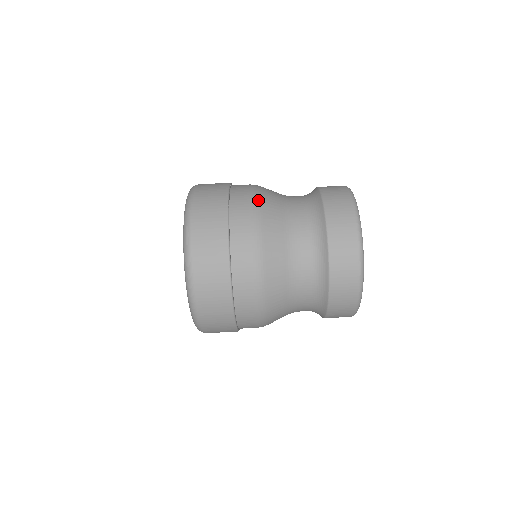
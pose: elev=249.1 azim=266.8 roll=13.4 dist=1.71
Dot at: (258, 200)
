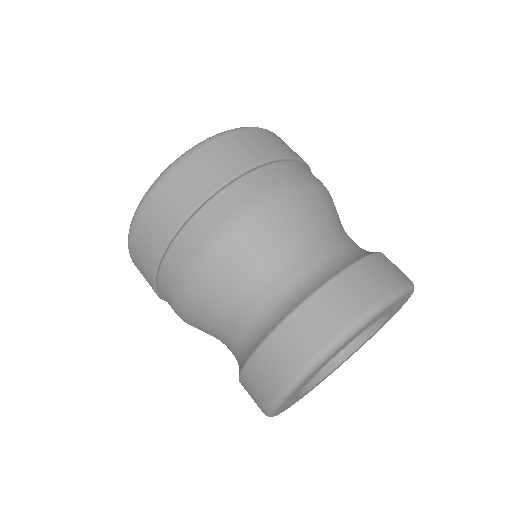
Dot at: occluded
